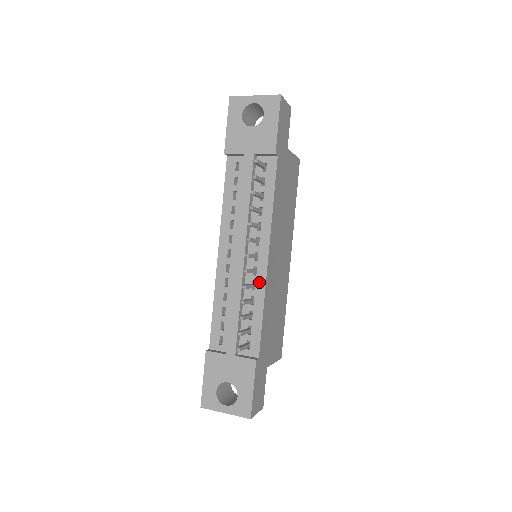
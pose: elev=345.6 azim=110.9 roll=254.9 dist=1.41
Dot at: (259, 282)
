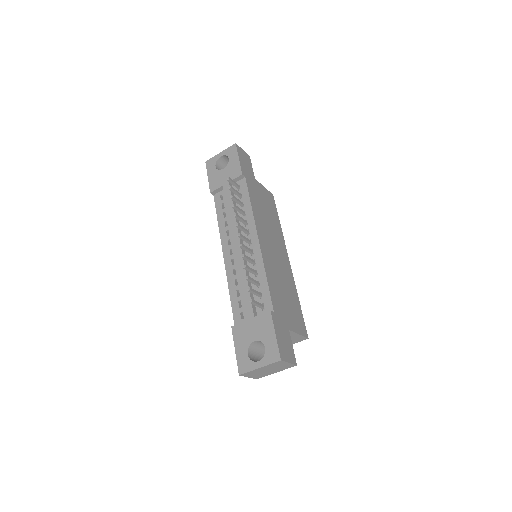
Dot at: (257, 258)
